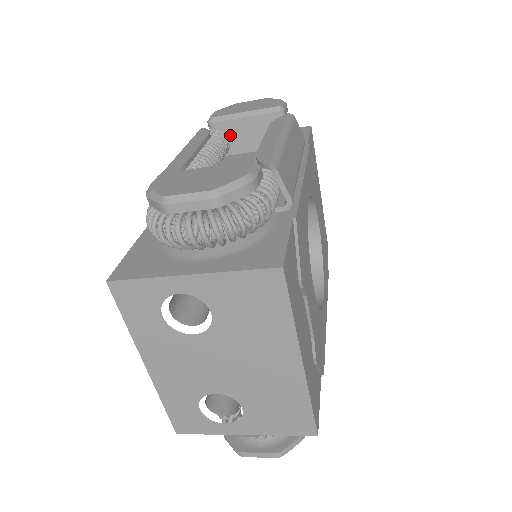
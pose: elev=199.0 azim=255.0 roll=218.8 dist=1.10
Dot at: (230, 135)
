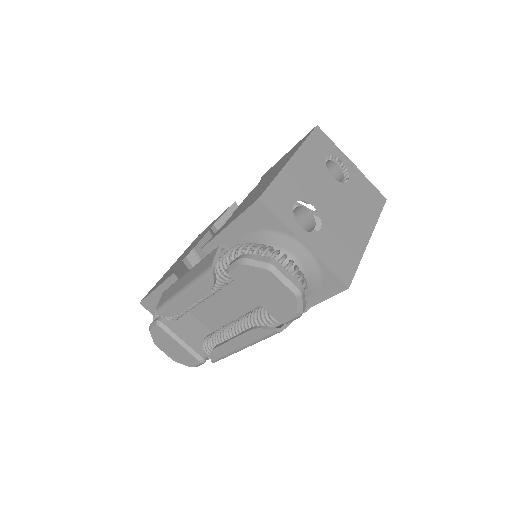
Dot at: occluded
